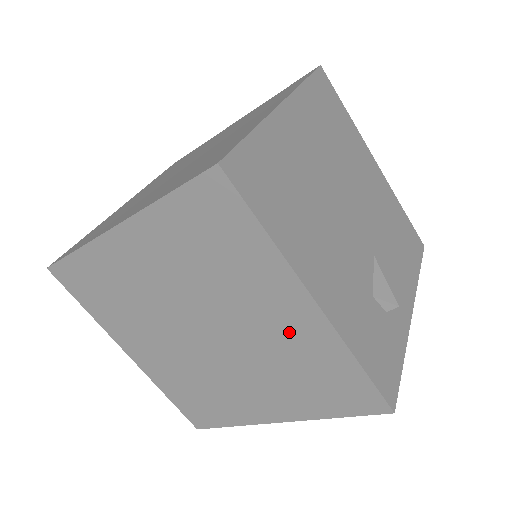
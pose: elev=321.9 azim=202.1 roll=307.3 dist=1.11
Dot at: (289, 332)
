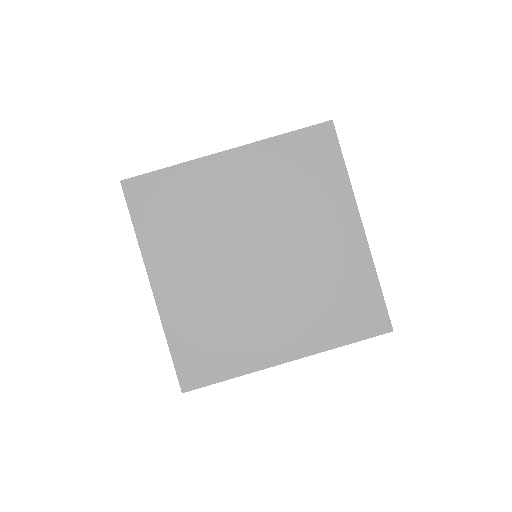
Dot at: (334, 252)
